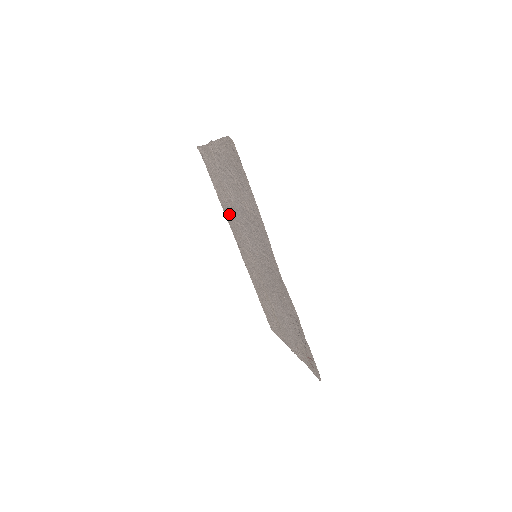
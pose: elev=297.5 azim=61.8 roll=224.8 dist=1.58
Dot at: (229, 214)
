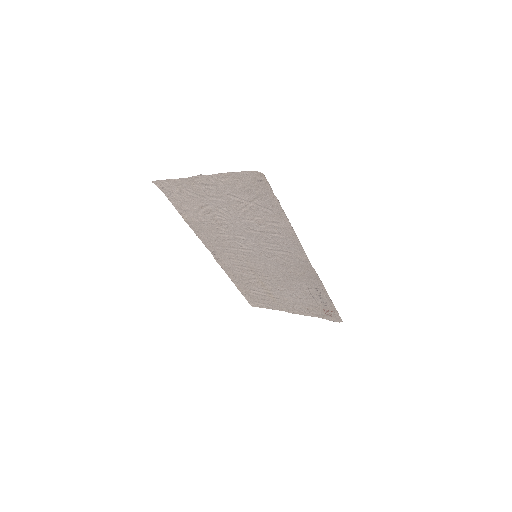
Dot at: (208, 231)
